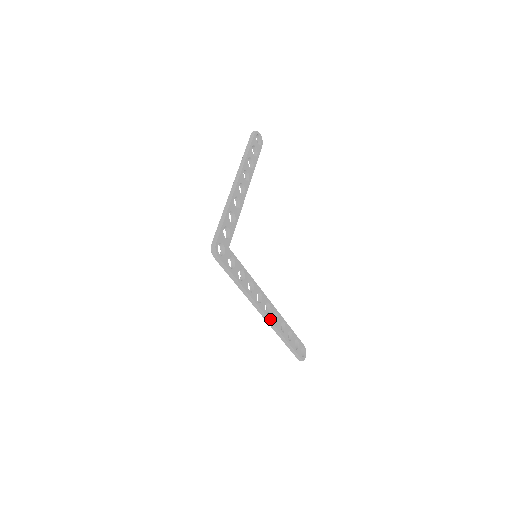
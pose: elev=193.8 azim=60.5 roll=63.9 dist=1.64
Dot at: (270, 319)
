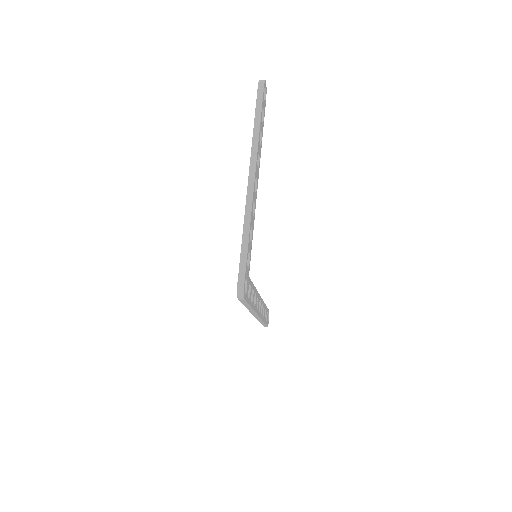
Dot at: (260, 316)
